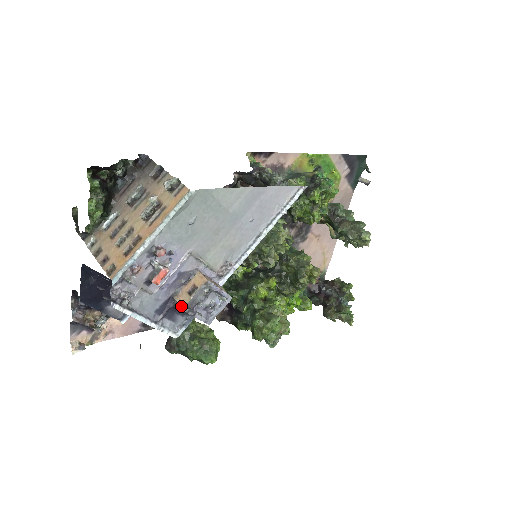
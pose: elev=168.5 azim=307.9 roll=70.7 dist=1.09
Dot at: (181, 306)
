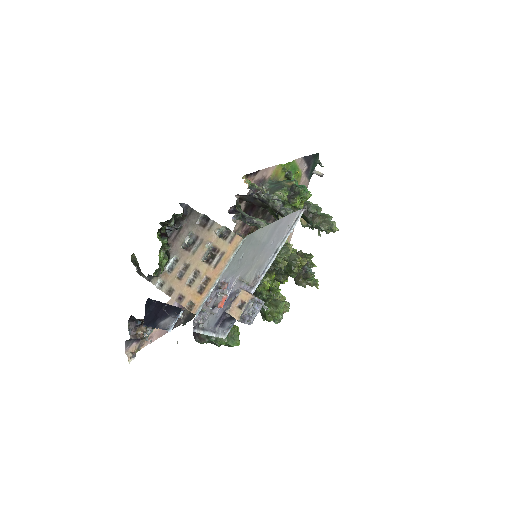
Dot at: (235, 318)
